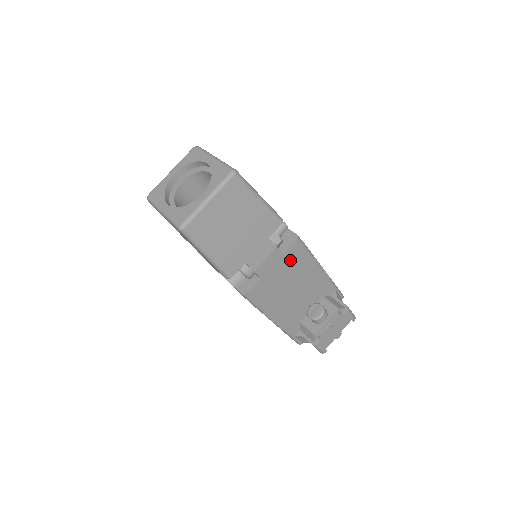
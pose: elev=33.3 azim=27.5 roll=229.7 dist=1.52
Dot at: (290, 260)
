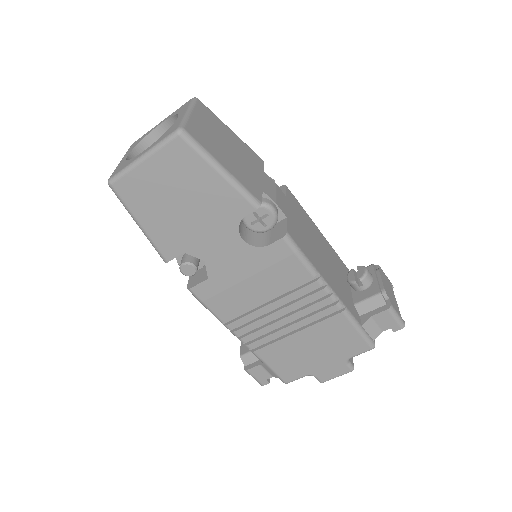
Dot at: (295, 209)
